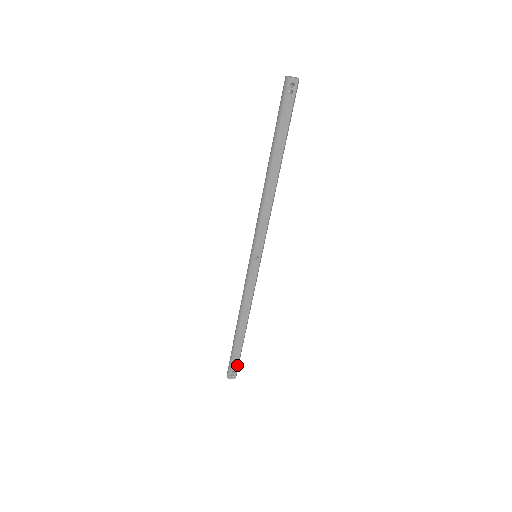
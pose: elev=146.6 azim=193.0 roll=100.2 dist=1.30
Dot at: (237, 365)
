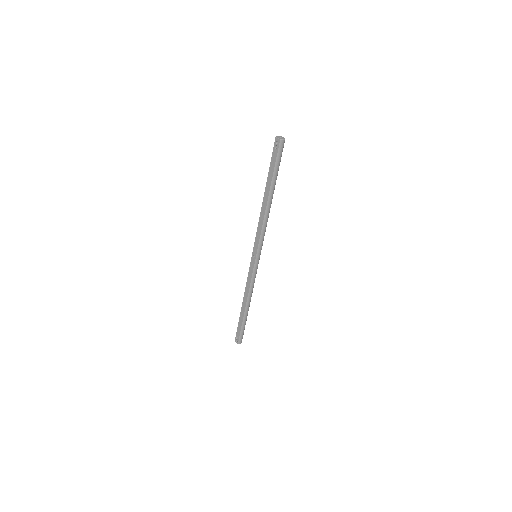
Dot at: (240, 334)
